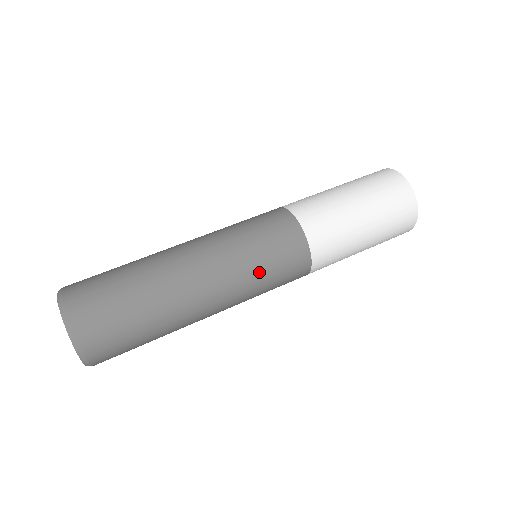
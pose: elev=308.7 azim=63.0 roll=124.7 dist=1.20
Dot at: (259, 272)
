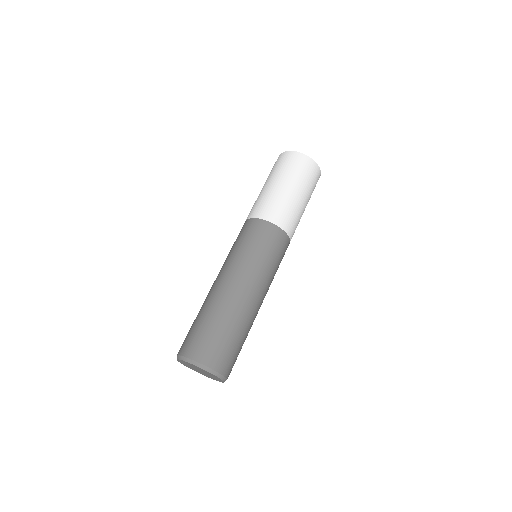
Dot at: occluded
